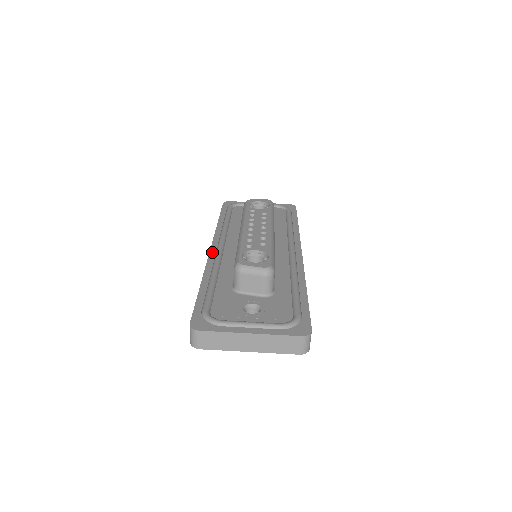
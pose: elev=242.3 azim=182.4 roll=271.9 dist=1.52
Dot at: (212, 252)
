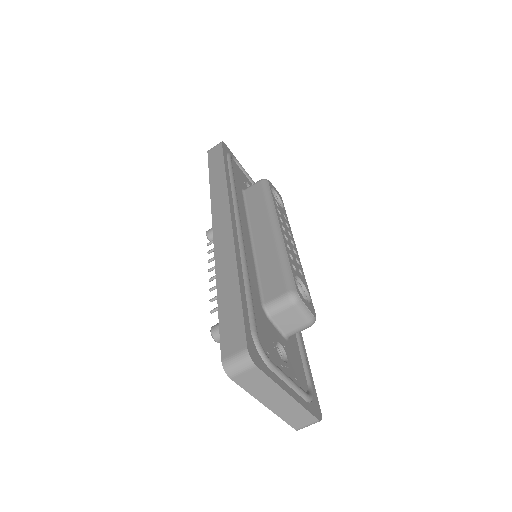
Dot at: (234, 225)
